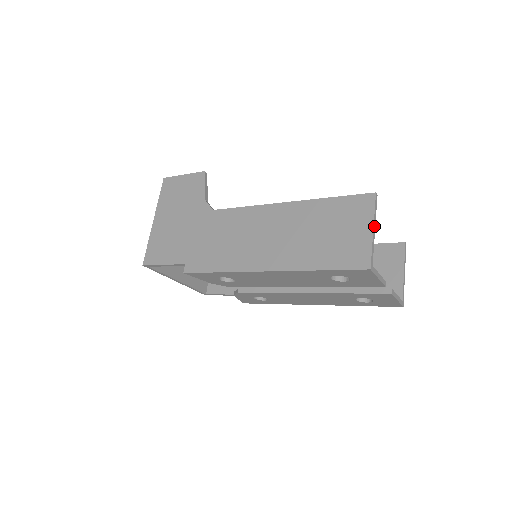
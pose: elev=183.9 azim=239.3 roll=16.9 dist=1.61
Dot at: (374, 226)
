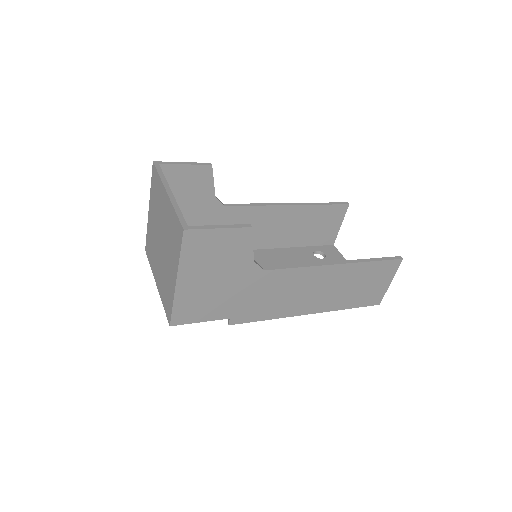
Dot at: (391, 279)
